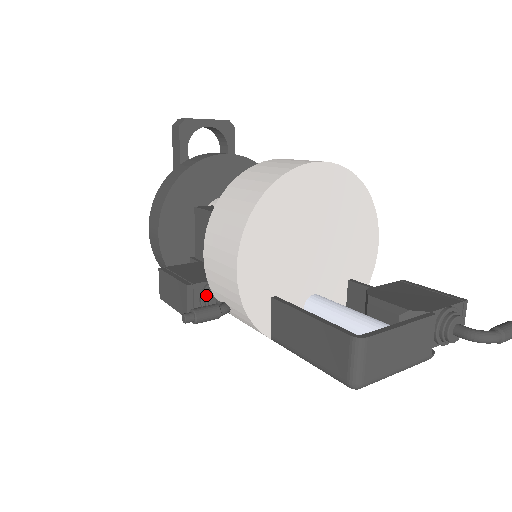
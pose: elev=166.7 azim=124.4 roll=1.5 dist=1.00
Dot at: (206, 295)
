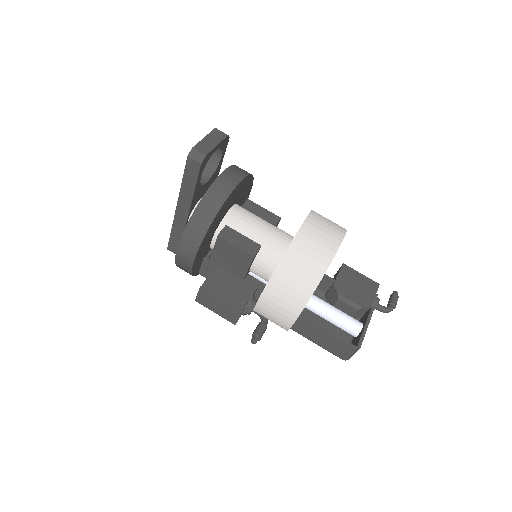
Dot at: (248, 311)
